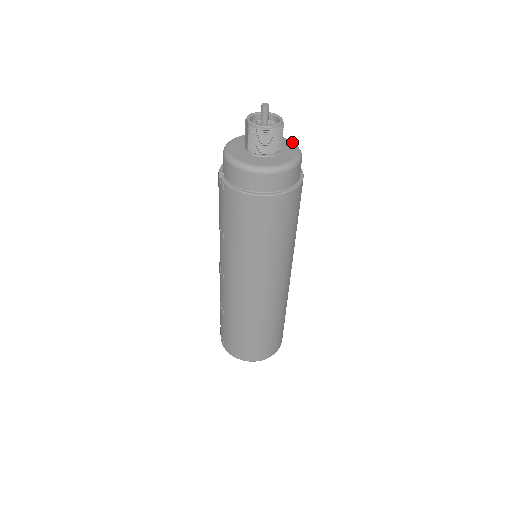
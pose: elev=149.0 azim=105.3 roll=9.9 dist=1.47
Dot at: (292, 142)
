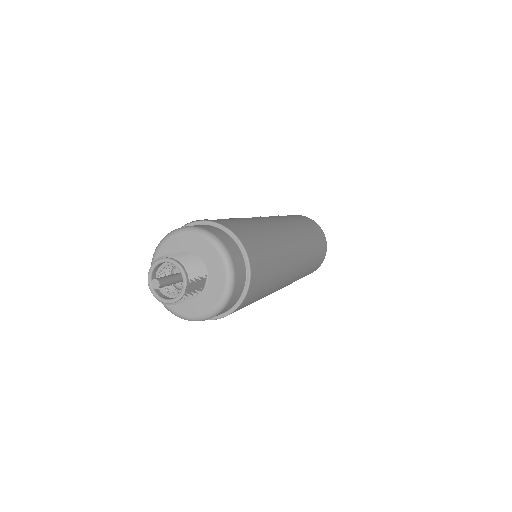
Dot at: (226, 280)
